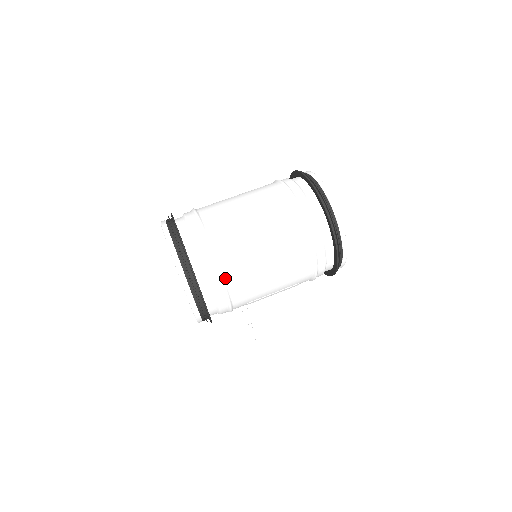
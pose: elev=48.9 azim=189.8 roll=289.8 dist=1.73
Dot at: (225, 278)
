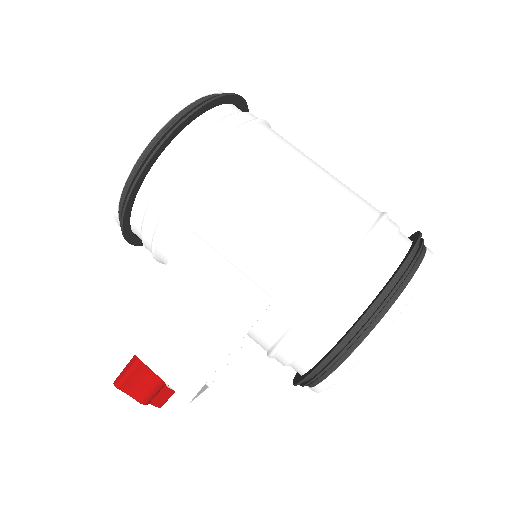
Dot at: (228, 145)
